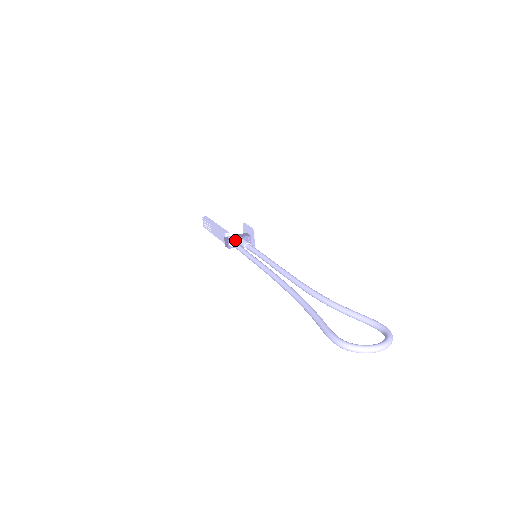
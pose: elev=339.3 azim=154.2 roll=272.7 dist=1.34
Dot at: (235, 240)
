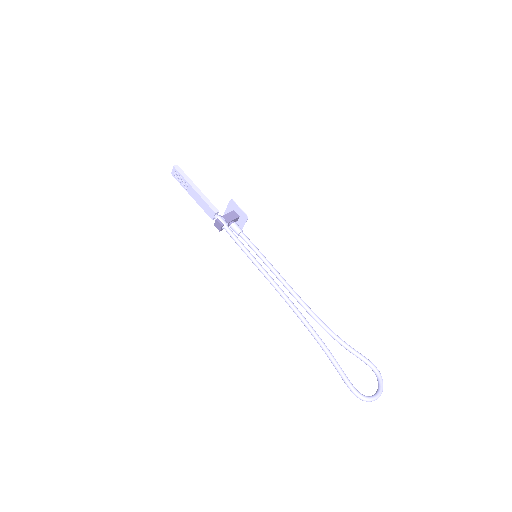
Dot at: (228, 224)
